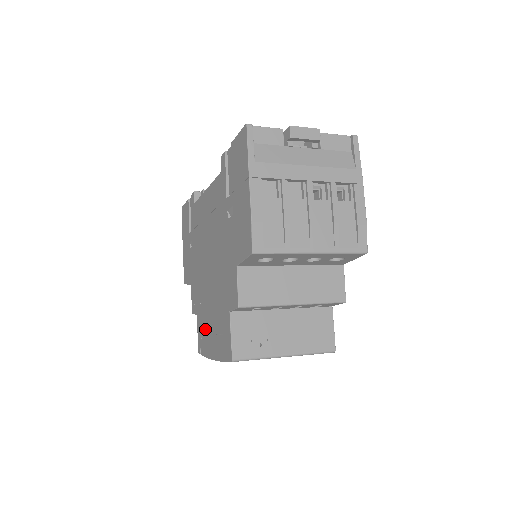
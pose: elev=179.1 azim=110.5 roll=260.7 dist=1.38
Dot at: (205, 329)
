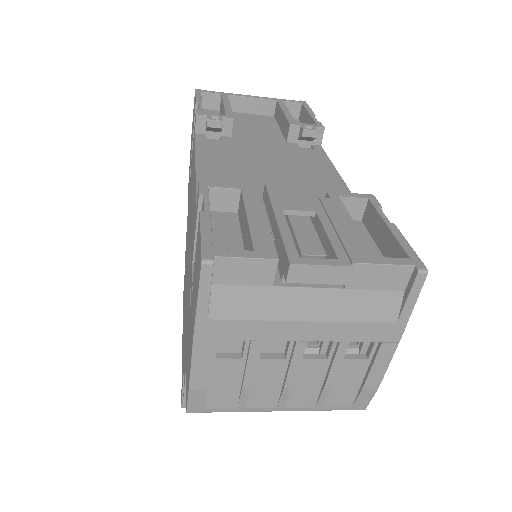
Dot at: occluded
